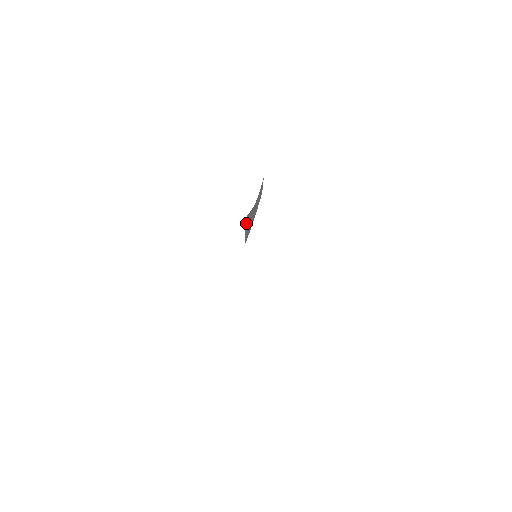
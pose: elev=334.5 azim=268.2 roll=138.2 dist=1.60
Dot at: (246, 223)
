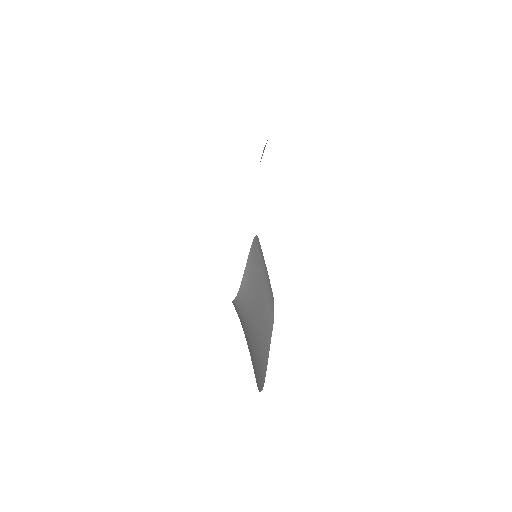
Dot at: occluded
